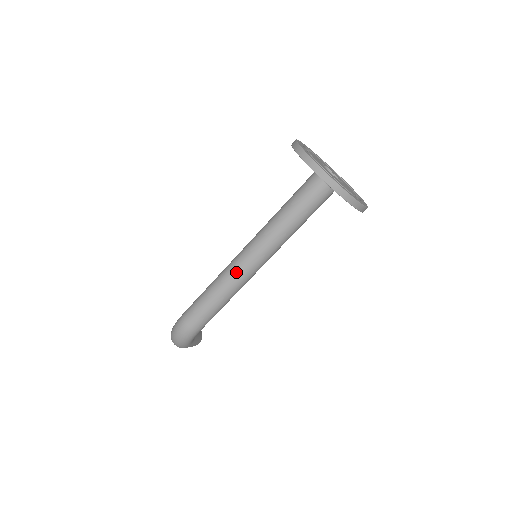
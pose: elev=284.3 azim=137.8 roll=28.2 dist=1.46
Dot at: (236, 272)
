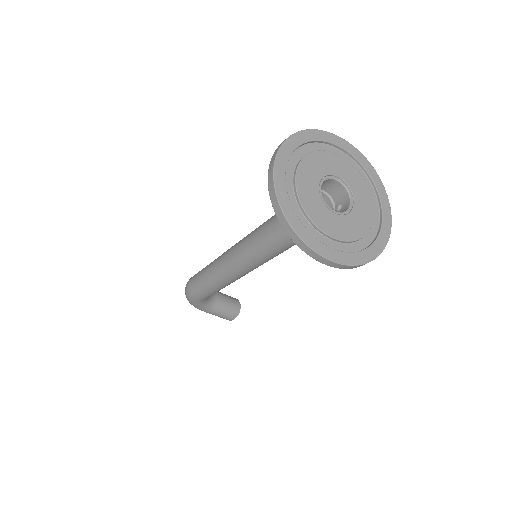
Dot at: (224, 258)
